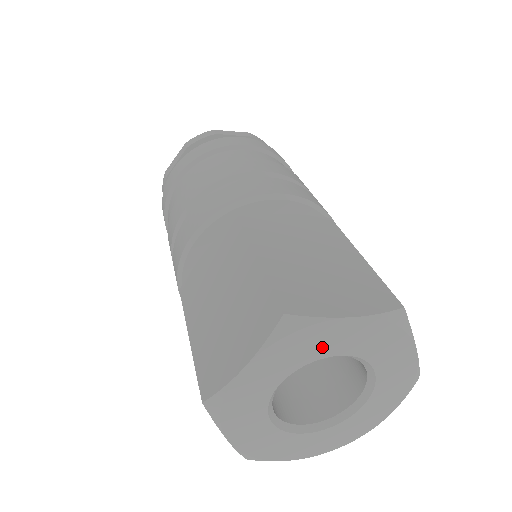
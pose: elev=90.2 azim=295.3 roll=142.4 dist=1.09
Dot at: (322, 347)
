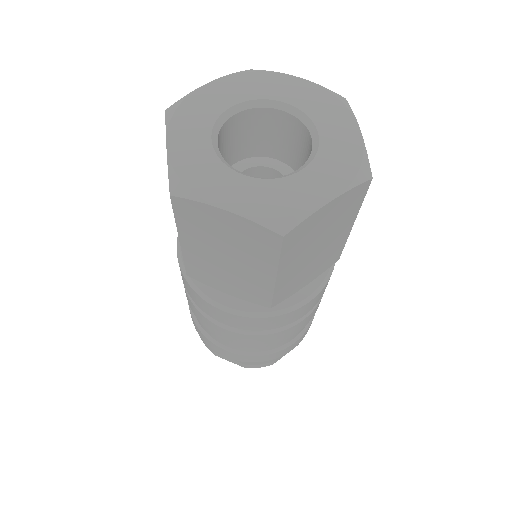
Dot at: (272, 91)
